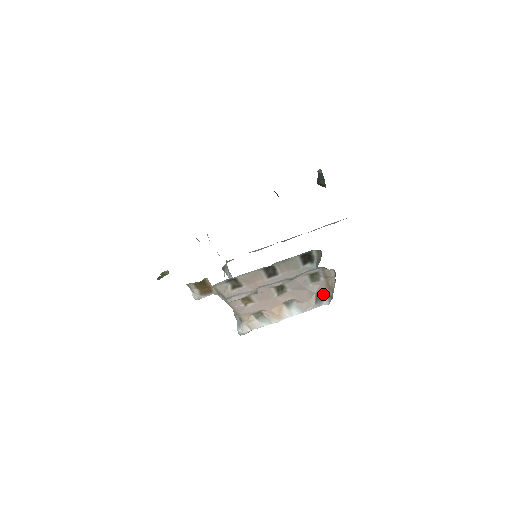
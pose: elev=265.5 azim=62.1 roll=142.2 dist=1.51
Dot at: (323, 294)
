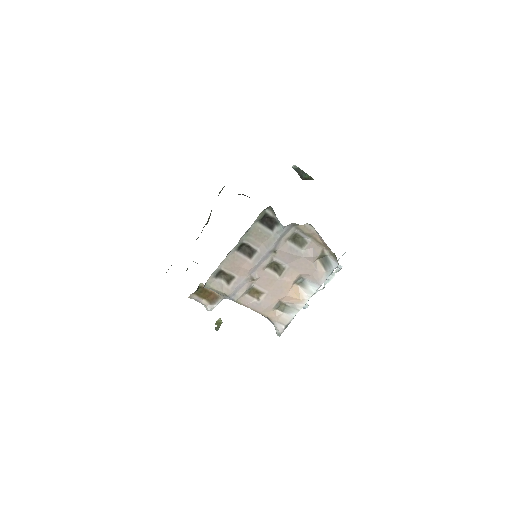
Dot at: (327, 257)
